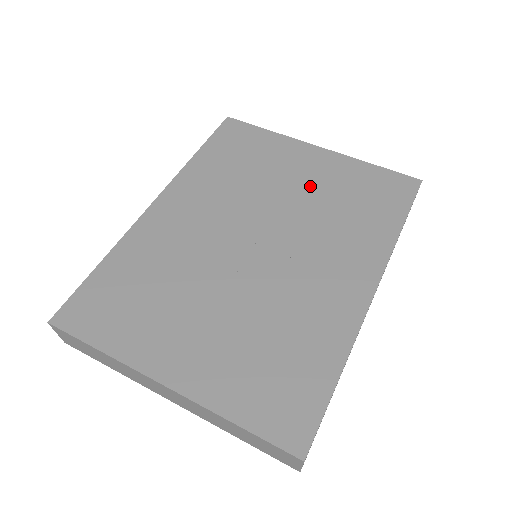
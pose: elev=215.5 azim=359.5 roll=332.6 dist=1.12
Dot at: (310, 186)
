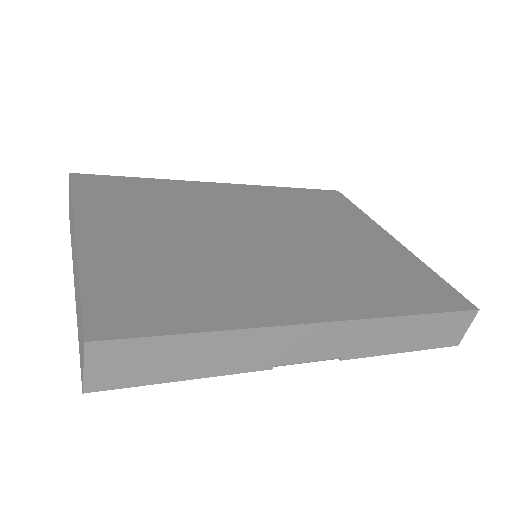
Dot at: (355, 246)
